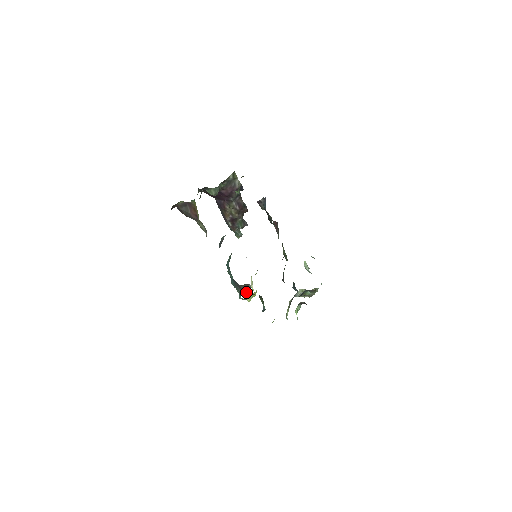
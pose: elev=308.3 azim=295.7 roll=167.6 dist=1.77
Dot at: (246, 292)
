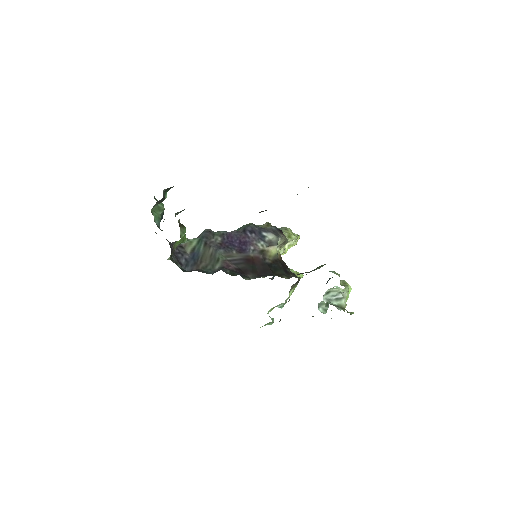
Dot at: occluded
